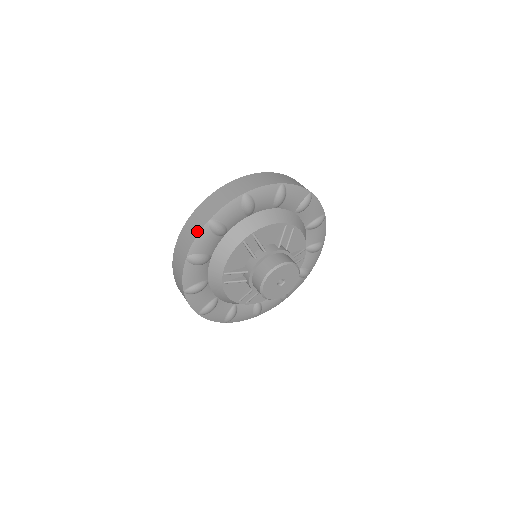
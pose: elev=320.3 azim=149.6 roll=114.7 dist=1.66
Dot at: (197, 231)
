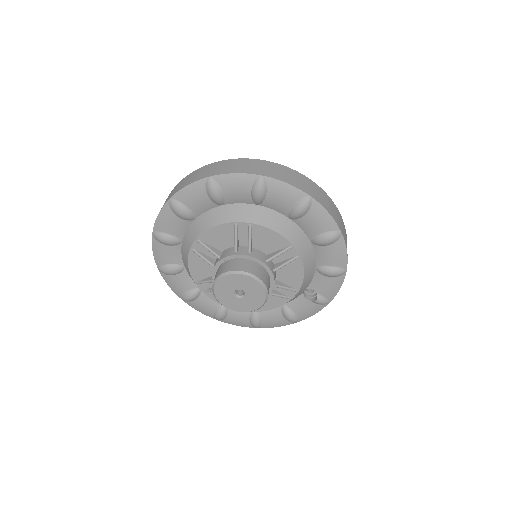
Dot at: (153, 243)
